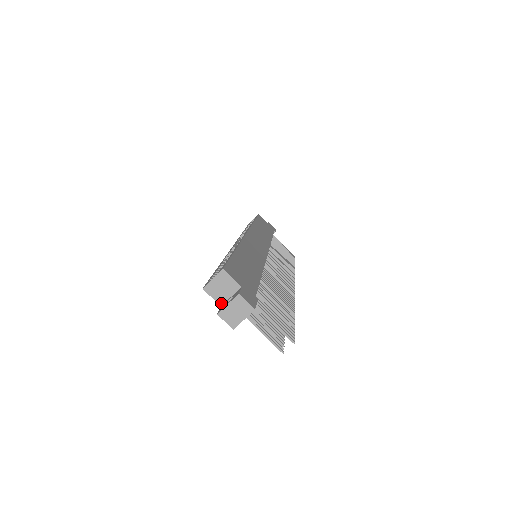
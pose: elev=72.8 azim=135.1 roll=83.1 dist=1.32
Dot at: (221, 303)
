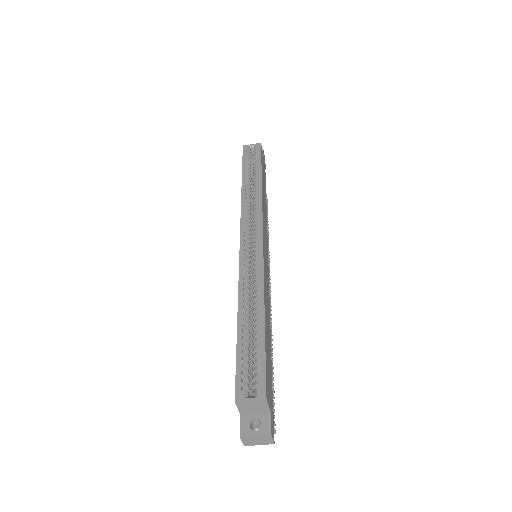
Dot at: (242, 413)
